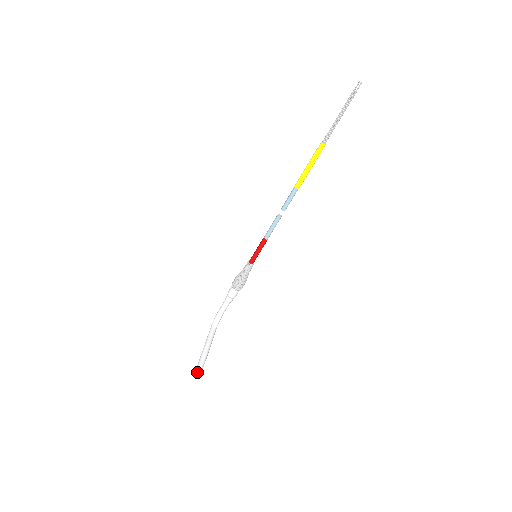
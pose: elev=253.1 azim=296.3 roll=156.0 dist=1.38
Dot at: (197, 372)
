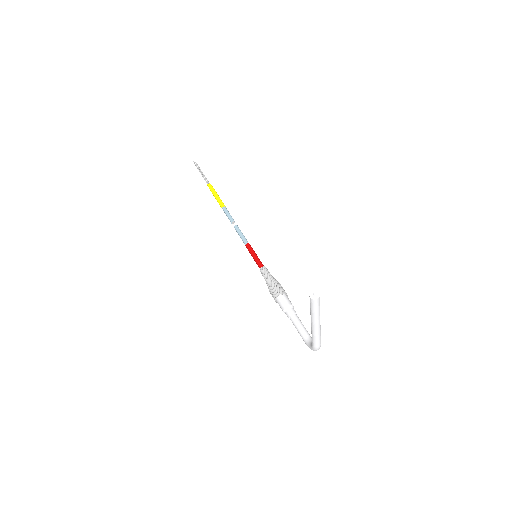
Dot at: (313, 297)
